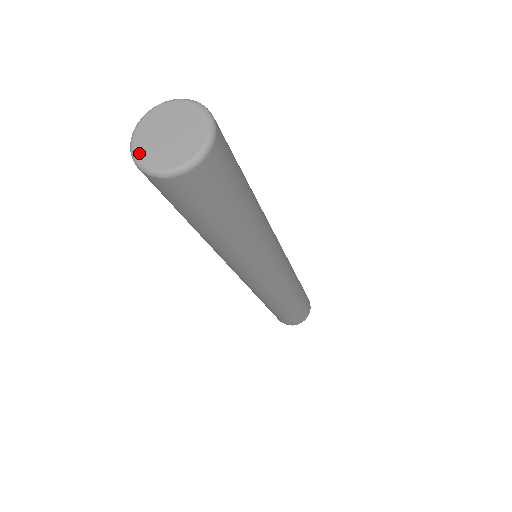
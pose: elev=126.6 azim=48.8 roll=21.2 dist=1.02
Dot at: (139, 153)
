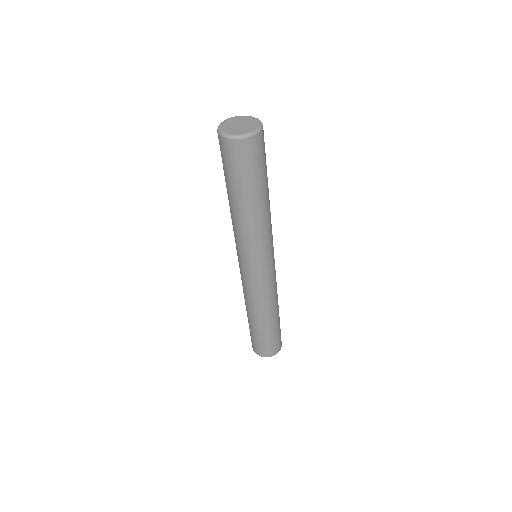
Dot at: (222, 128)
